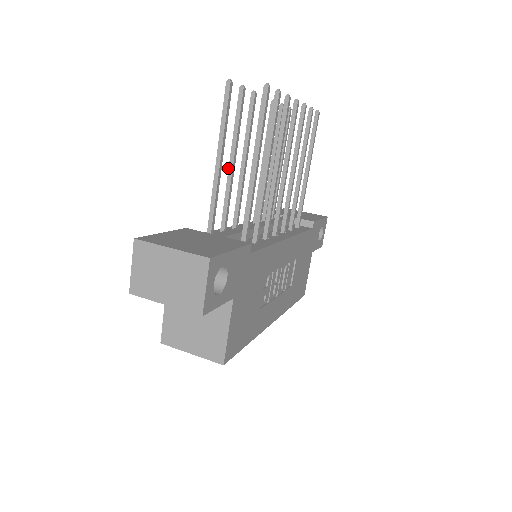
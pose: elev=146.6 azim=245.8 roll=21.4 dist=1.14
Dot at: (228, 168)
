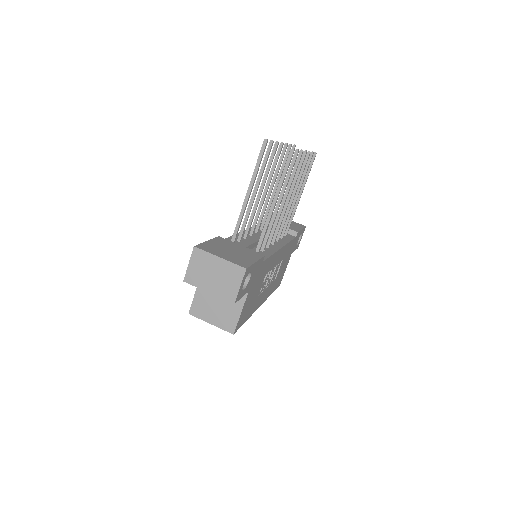
Dot at: occluded
